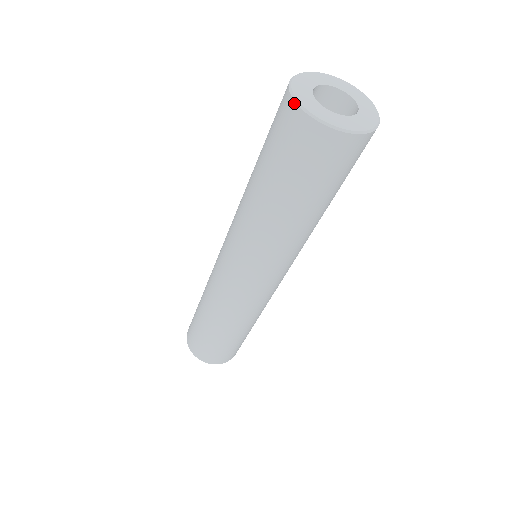
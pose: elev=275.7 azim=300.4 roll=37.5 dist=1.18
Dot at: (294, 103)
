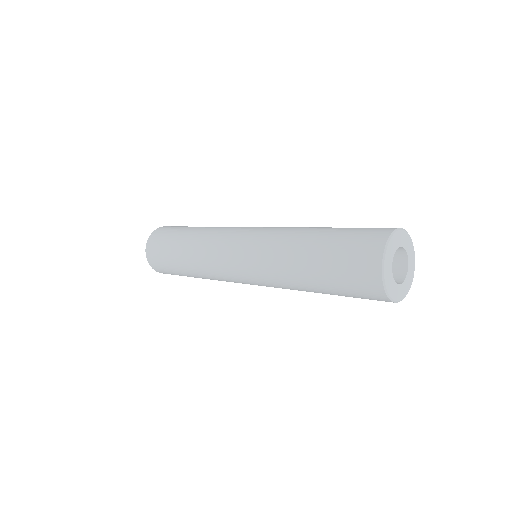
Dot at: (383, 249)
